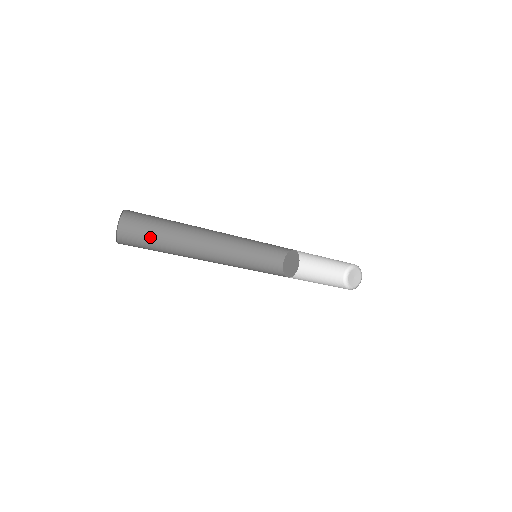
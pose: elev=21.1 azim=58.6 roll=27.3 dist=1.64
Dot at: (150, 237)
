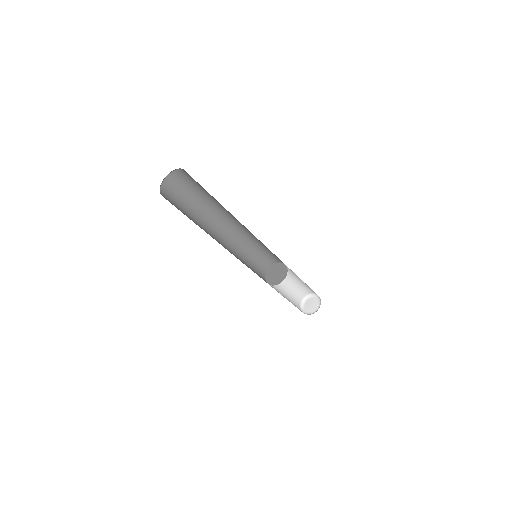
Dot at: occluded
